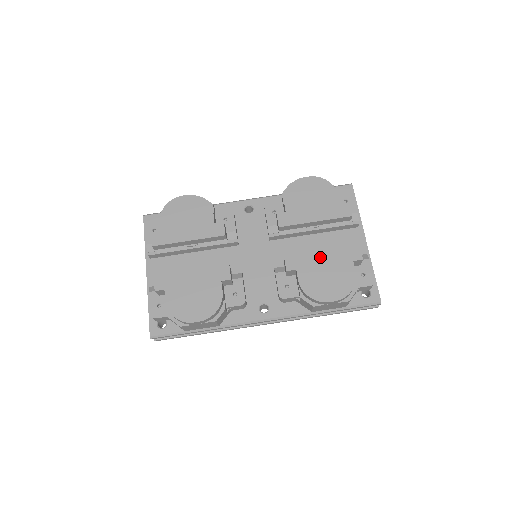
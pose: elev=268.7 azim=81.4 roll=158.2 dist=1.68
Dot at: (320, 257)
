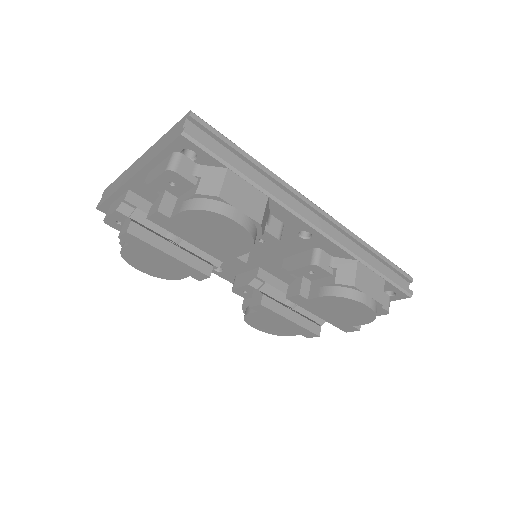
Dot at: (284, 321)
